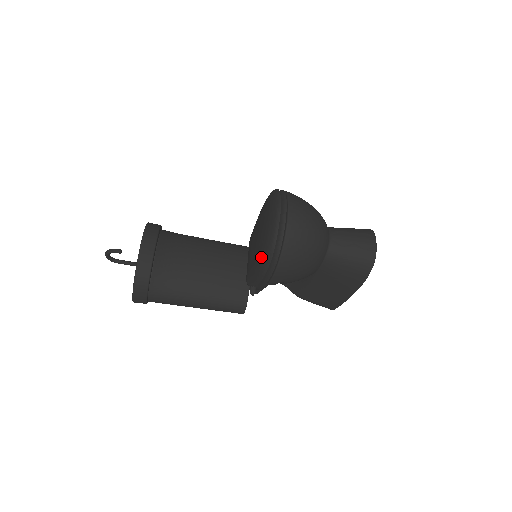
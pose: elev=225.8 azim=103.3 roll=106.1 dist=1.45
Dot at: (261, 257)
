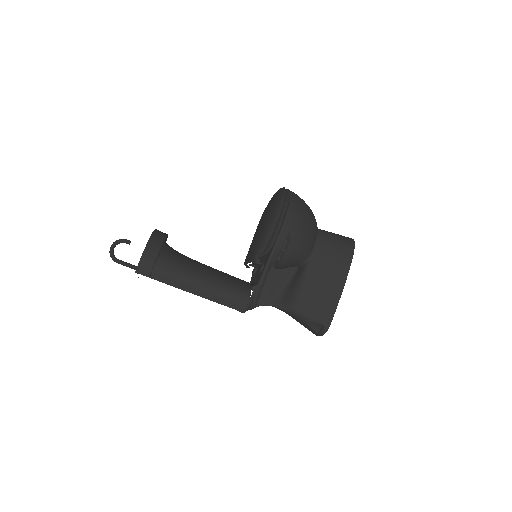
Dot at: (273, 208)
